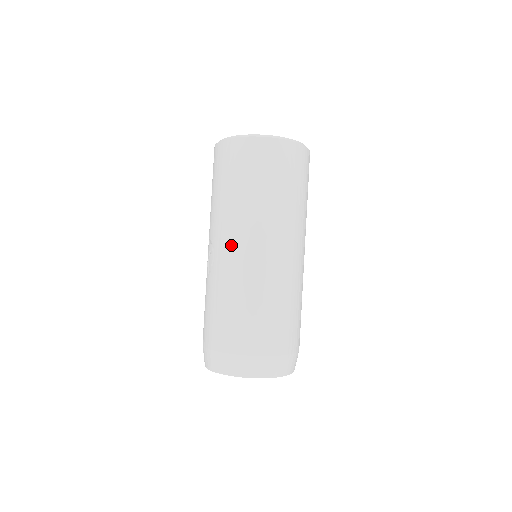
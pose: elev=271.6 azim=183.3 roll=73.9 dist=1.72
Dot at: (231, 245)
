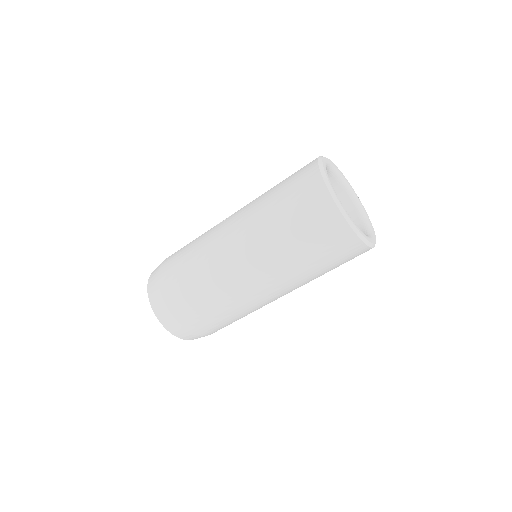
Dot at: (231, 227)
